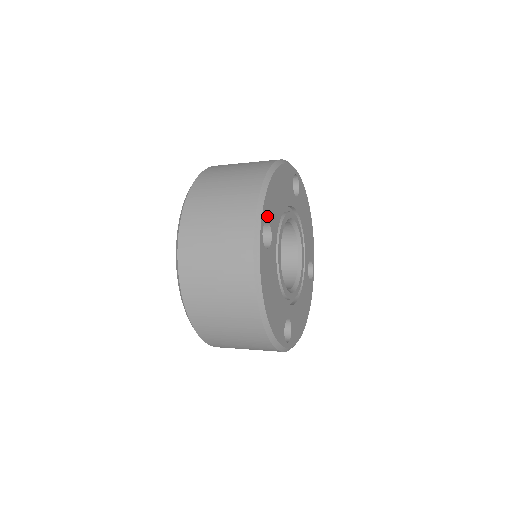
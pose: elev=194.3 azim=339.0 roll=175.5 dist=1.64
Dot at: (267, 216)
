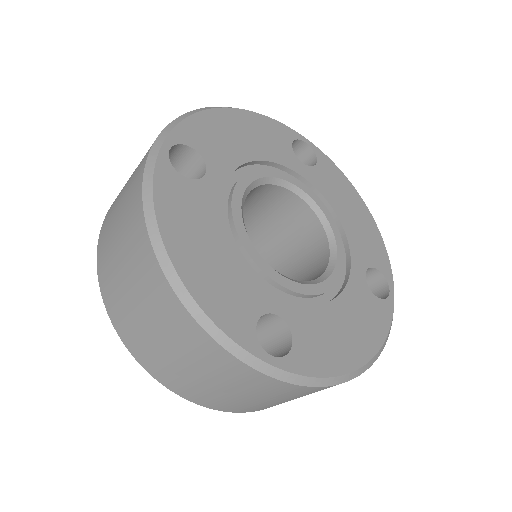
Dot at: (191, 141)
